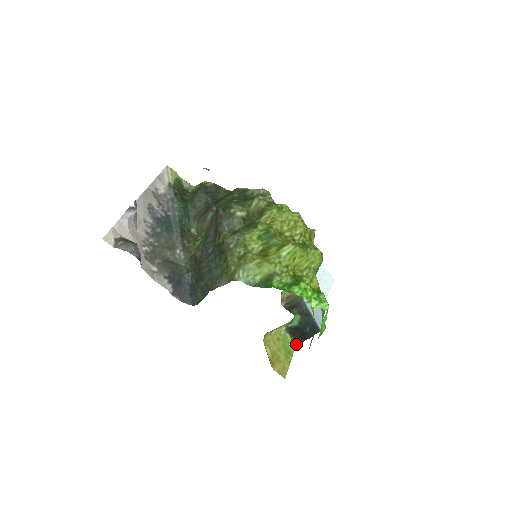
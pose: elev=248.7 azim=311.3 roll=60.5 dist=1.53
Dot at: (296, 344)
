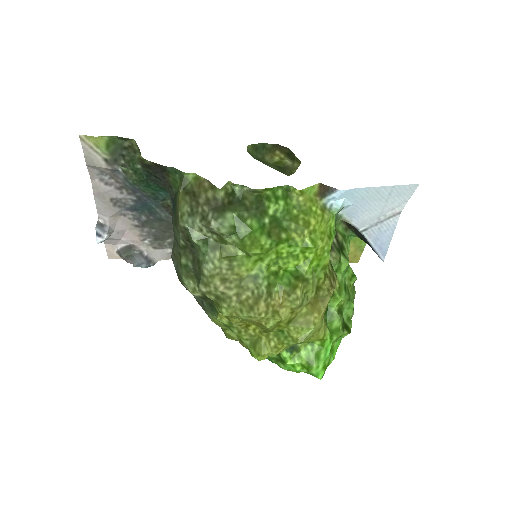
Dot at: occluded
